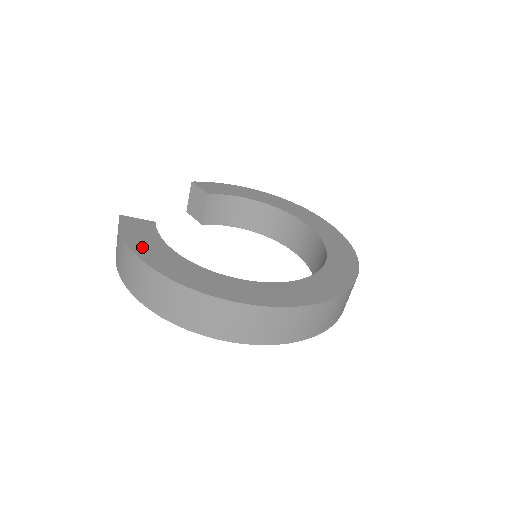
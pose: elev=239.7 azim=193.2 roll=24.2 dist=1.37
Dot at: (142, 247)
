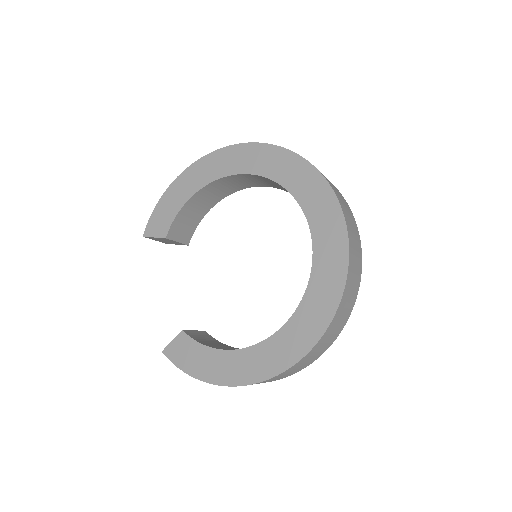
Dot at: (206, 372)
